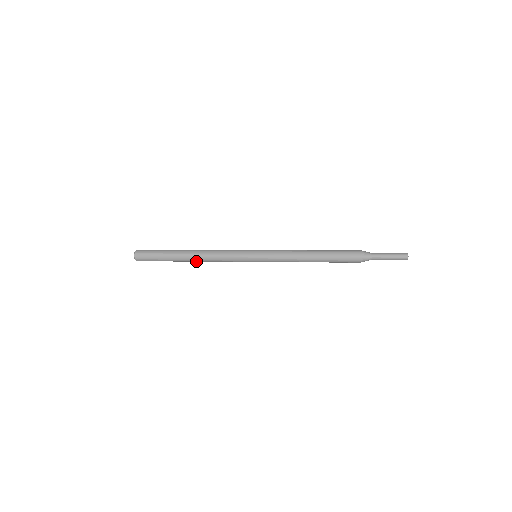
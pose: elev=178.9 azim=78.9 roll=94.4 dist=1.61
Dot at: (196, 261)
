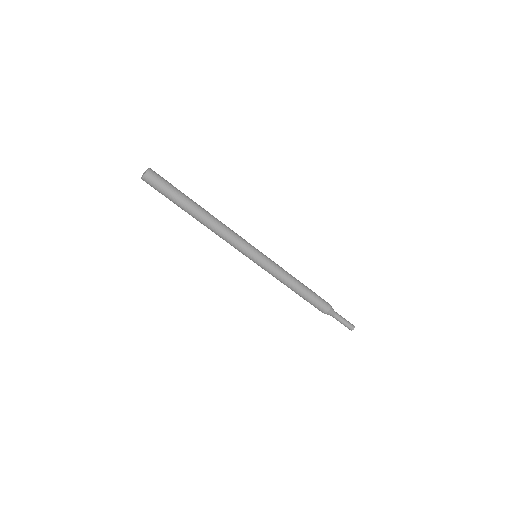
Dot at: (208, 218)
